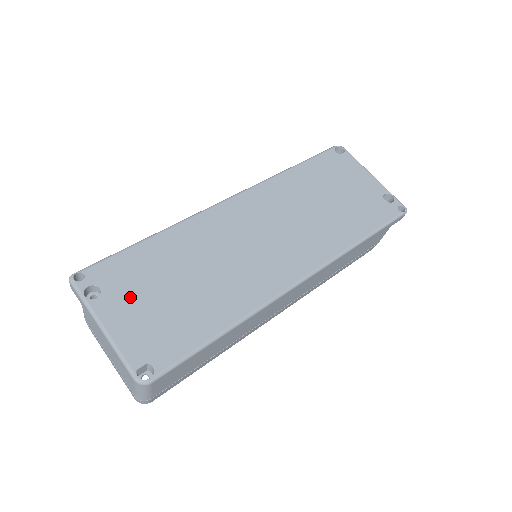
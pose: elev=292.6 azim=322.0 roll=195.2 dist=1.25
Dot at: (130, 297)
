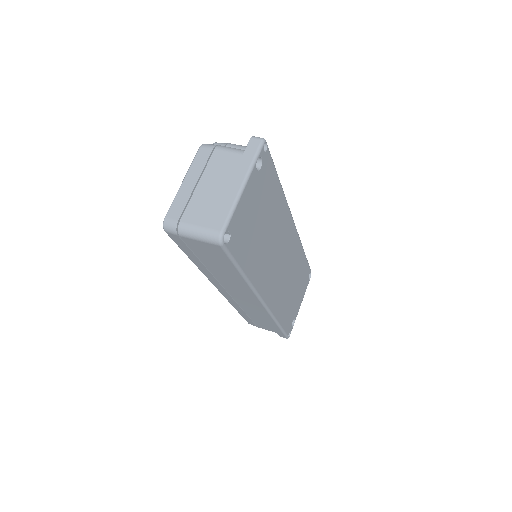
Dot at: (258, 194)
